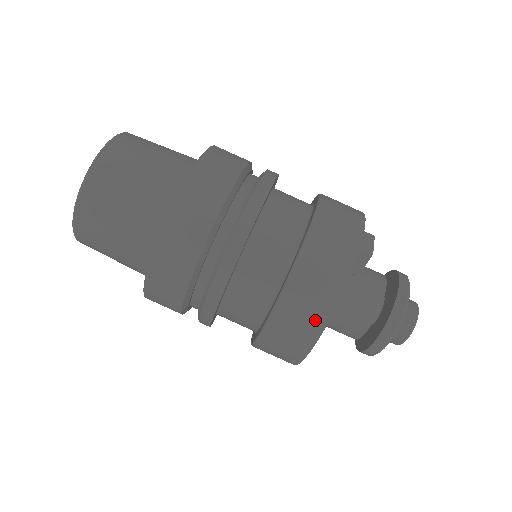
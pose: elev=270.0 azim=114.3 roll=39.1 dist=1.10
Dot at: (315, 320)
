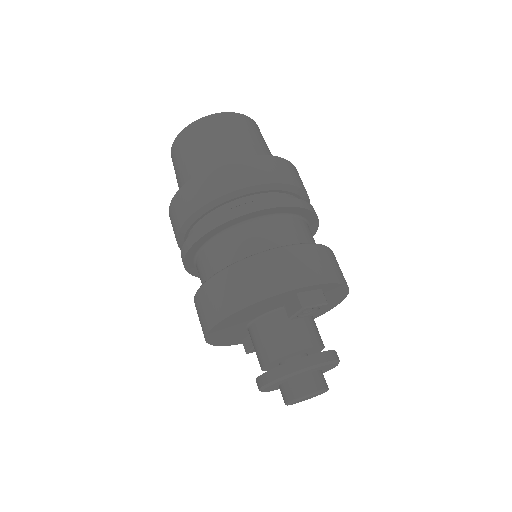
Dot at: (220, 309)
